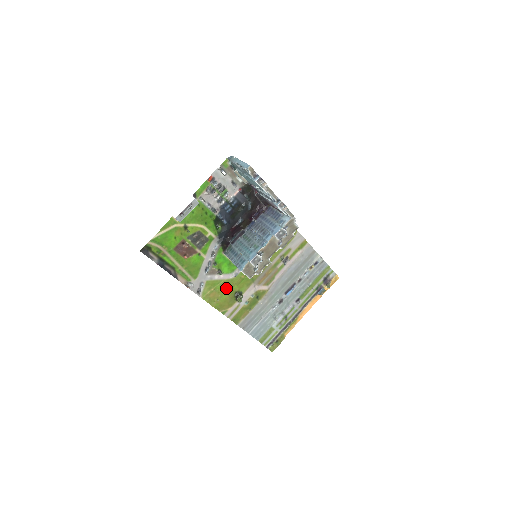
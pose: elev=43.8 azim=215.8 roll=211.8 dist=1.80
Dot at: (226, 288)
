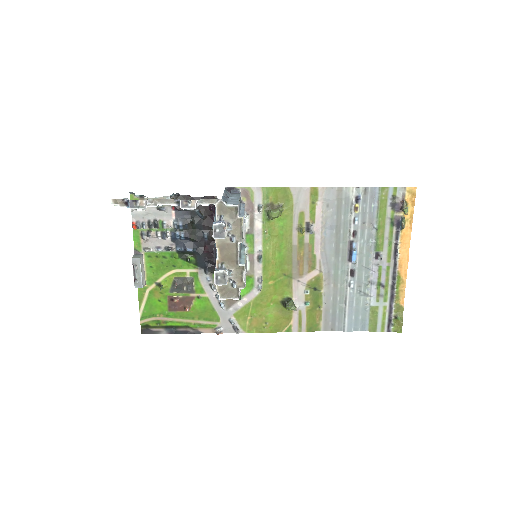
Dot at: (264, 306)
